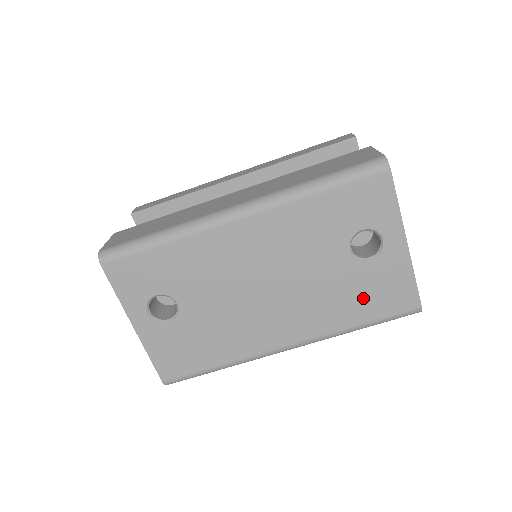
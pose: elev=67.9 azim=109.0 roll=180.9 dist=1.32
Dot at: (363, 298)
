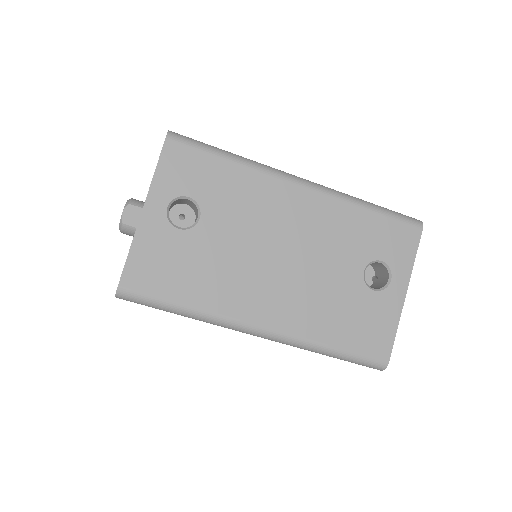
Dot at: (350, 322)
